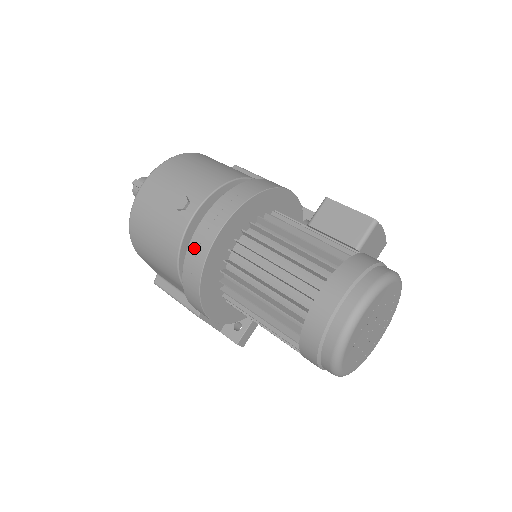
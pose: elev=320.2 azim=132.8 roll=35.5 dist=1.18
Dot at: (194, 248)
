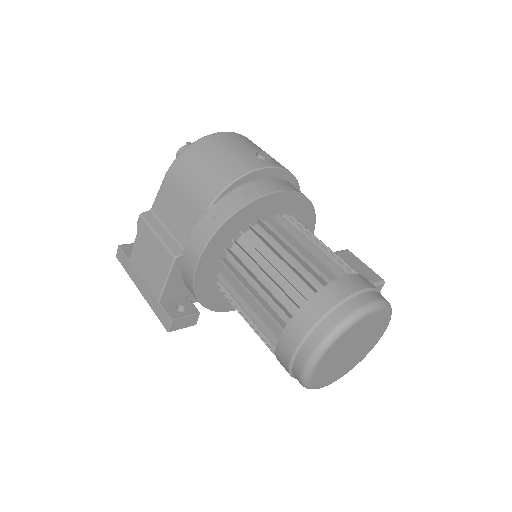
Dot at: (251, 187)
